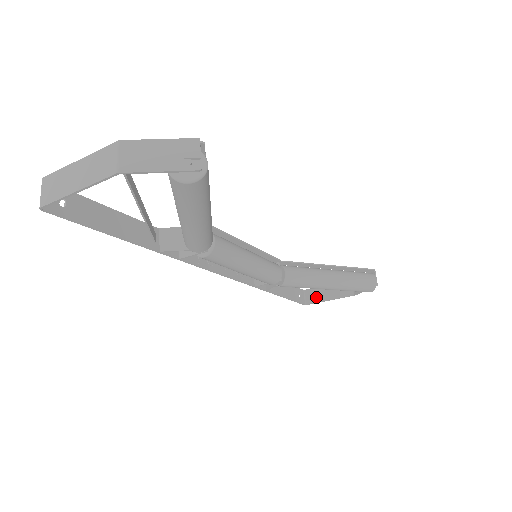
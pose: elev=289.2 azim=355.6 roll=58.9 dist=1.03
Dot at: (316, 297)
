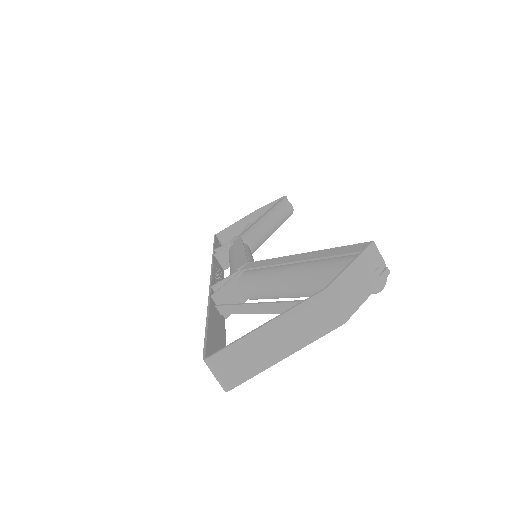
Dot at: (231, 237)
